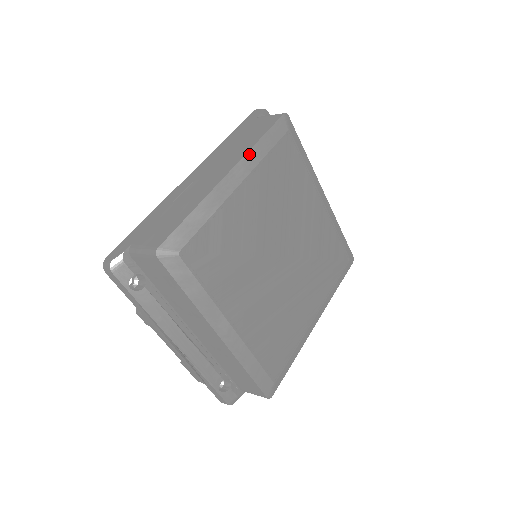
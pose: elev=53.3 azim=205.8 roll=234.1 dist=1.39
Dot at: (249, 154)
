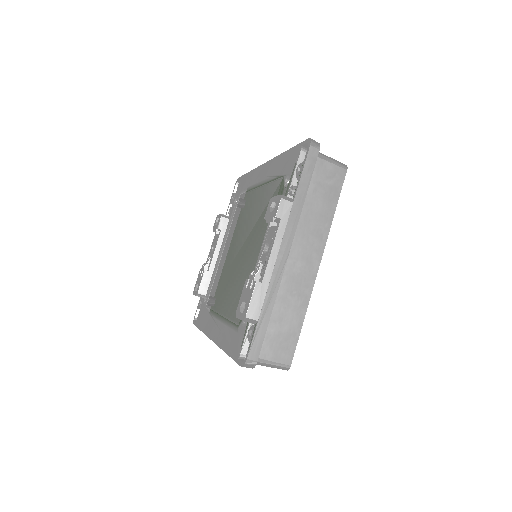
Dot at: occluded
